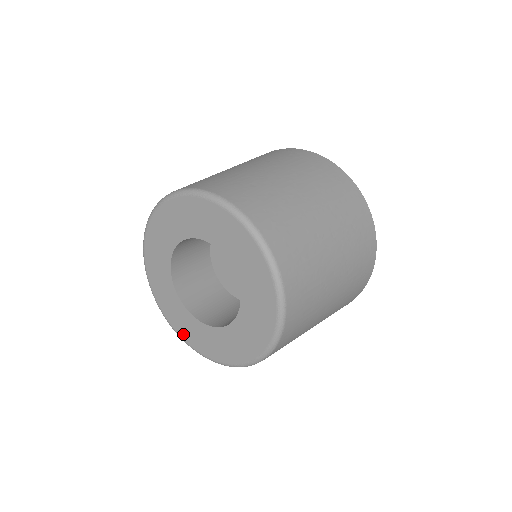
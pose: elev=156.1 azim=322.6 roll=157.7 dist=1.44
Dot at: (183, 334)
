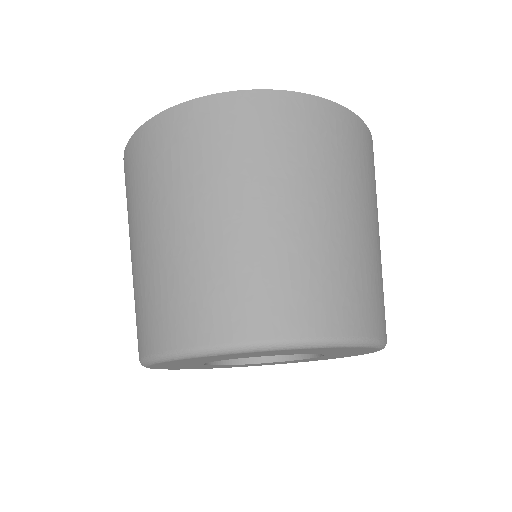
Dot at: occluded
